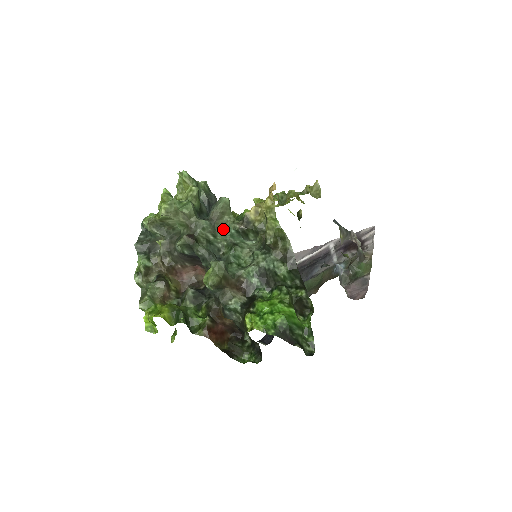
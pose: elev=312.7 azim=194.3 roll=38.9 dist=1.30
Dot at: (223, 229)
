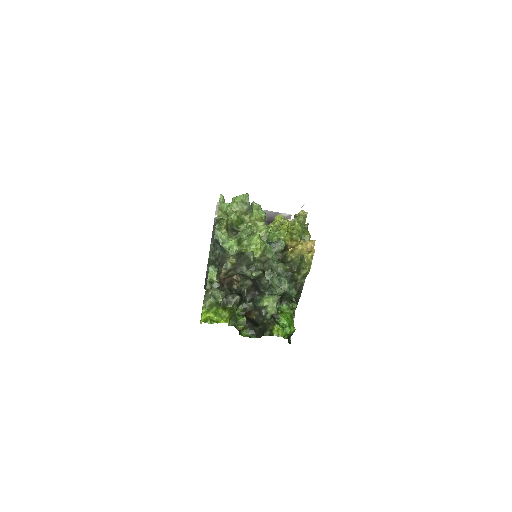
Dot at: occluded
